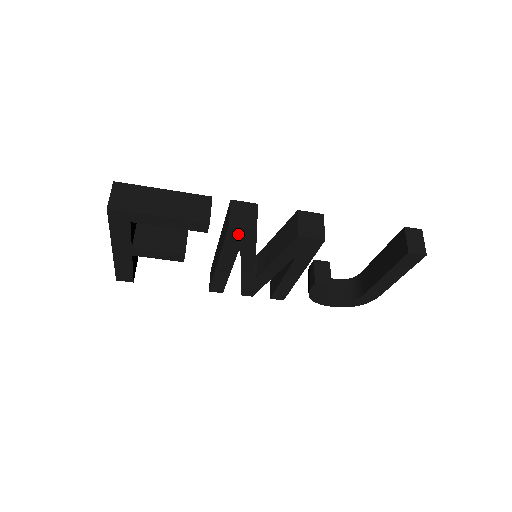
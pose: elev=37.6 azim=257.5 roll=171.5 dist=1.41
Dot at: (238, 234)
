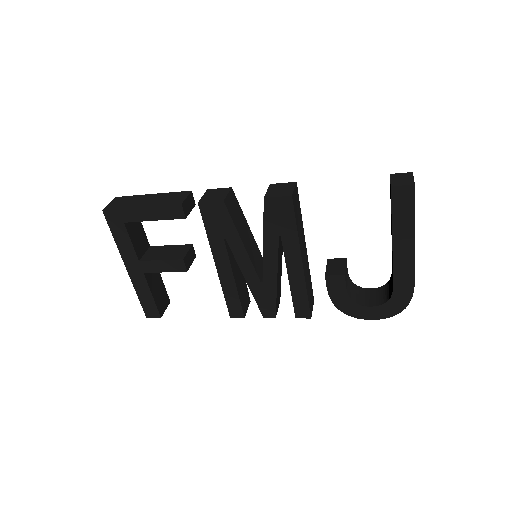
Dot at: (211, 212)
